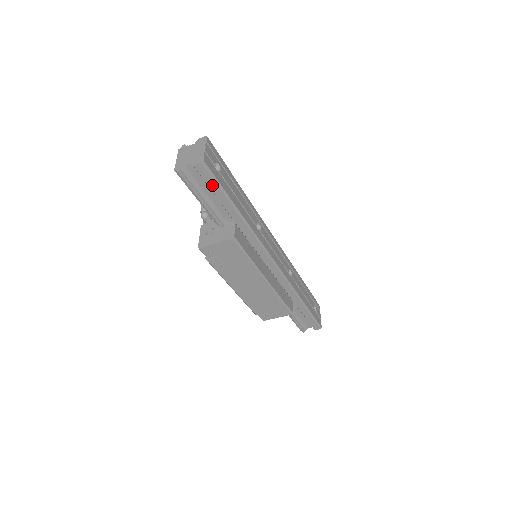
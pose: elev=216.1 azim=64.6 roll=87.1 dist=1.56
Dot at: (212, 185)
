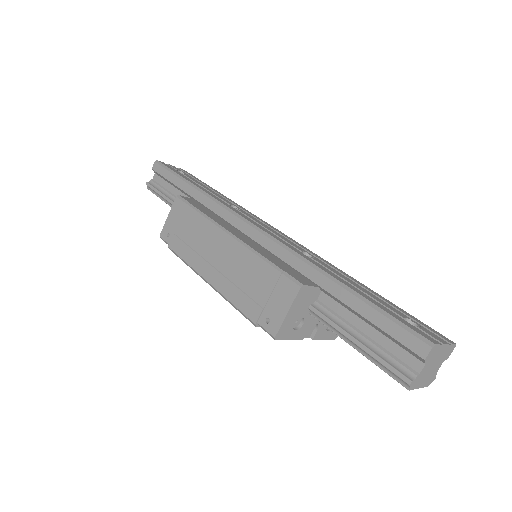
Dot at: (166, 175)
